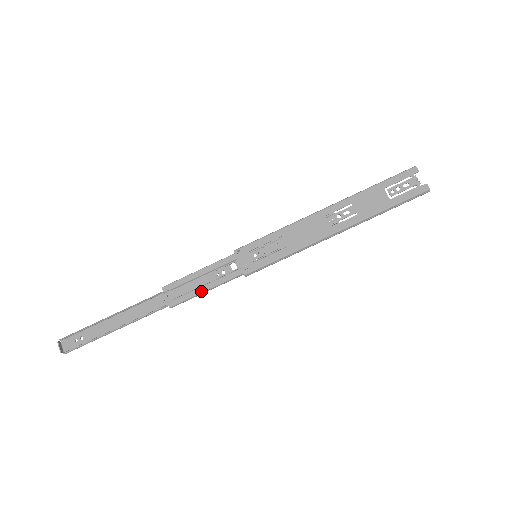
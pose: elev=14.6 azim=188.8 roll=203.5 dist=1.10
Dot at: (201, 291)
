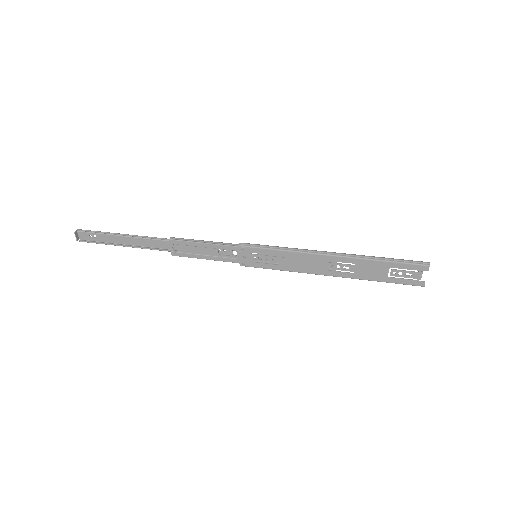
Dot at: (201, 258)
